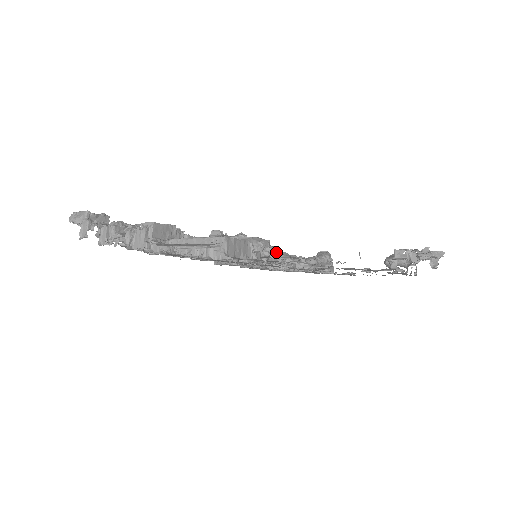
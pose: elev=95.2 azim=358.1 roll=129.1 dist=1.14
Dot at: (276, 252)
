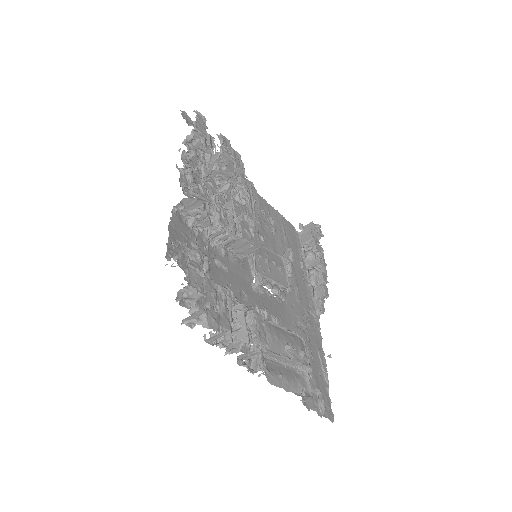
Dot at: occluded
